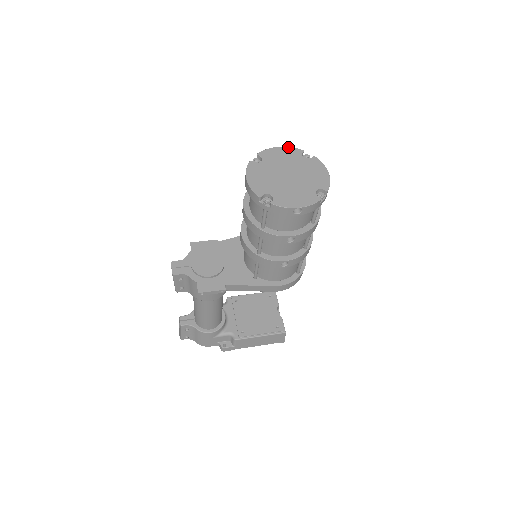
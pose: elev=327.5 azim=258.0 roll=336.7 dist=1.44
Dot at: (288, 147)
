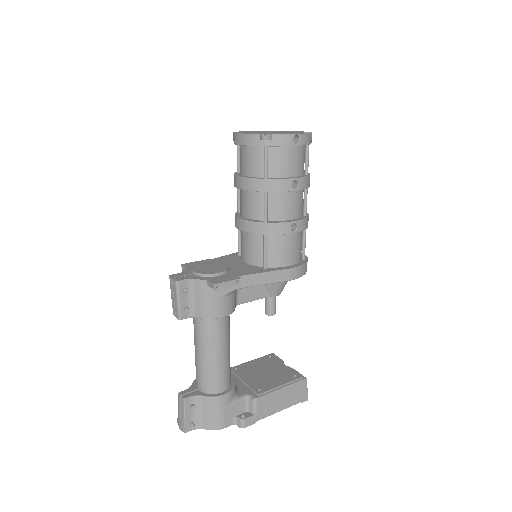
Dot at: occluded
